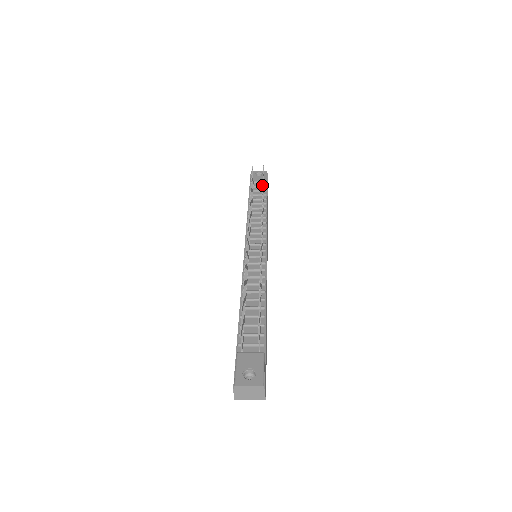
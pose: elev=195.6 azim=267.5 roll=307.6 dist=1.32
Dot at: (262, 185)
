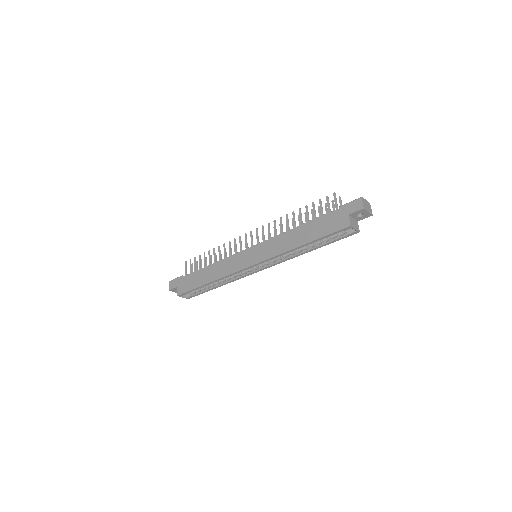
Dot at: (215, 253)
